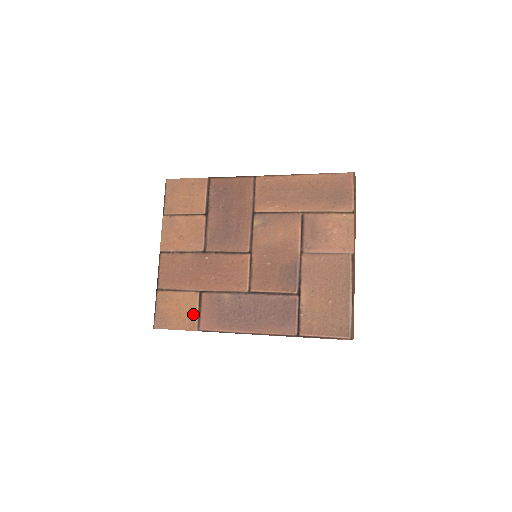
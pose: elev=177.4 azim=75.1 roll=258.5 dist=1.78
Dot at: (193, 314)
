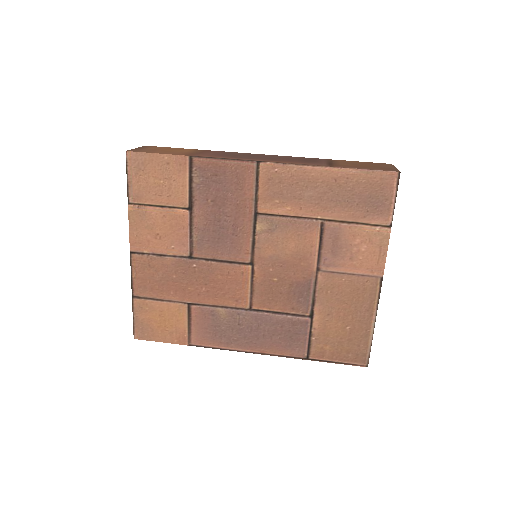
Dot at: (182, 328)
